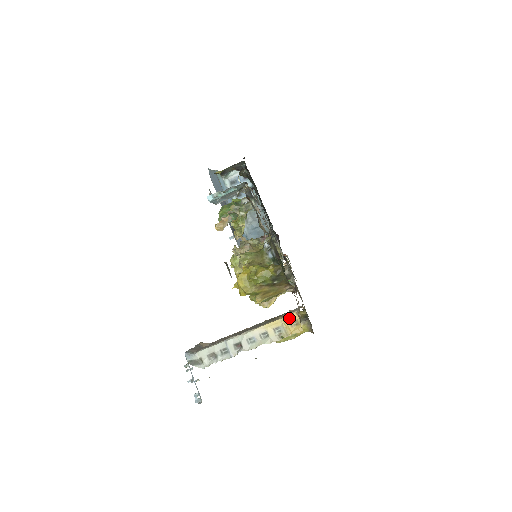
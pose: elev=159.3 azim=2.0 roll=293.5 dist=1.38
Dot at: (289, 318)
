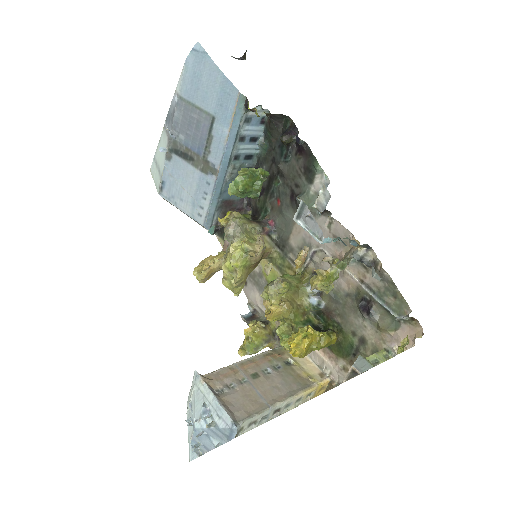
Dot at: (323, 385)
